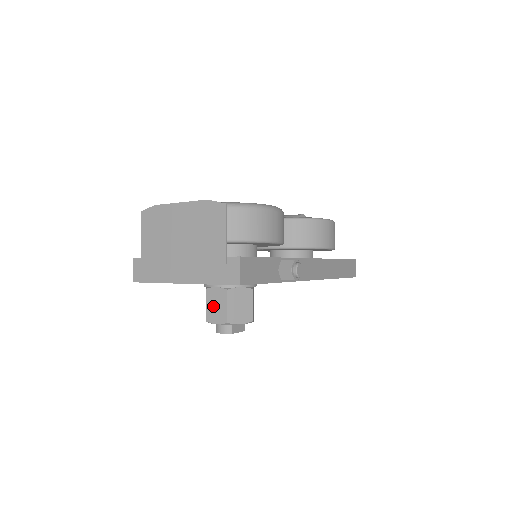
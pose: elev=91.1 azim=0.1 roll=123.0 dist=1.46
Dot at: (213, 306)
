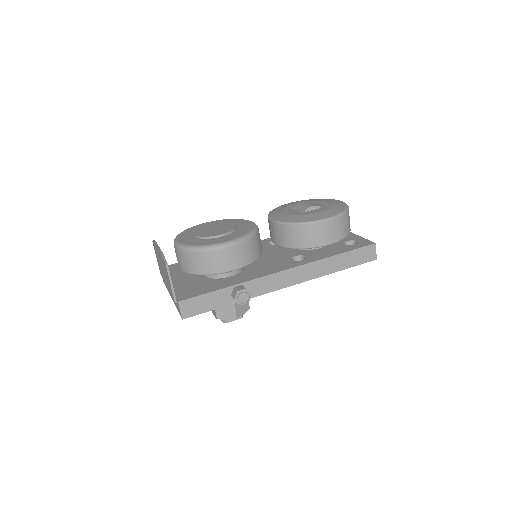
Dot at: occluded
